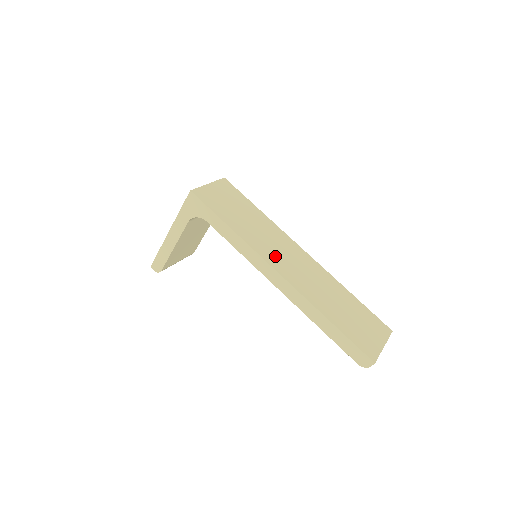
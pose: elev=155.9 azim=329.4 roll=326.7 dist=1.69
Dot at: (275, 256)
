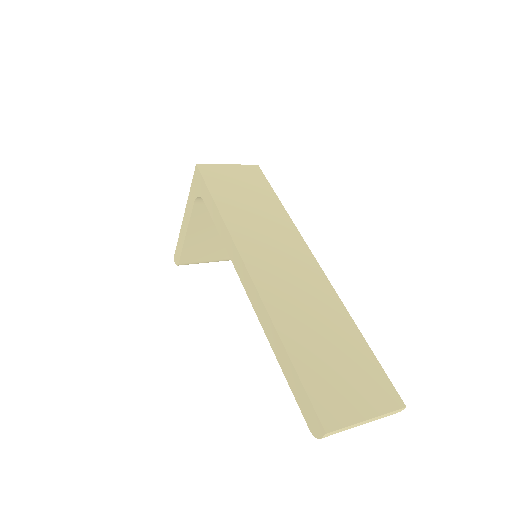
Dot at: (259, 251)
